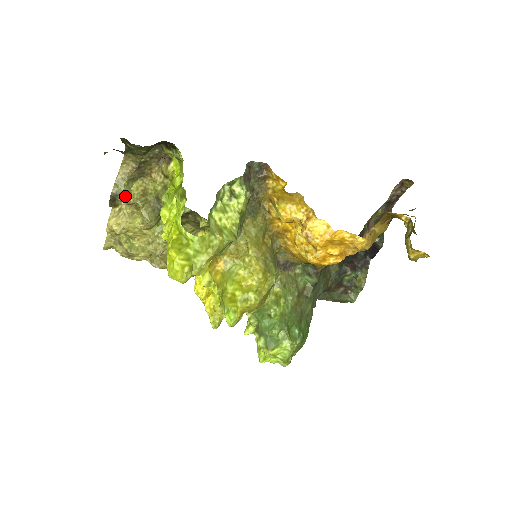
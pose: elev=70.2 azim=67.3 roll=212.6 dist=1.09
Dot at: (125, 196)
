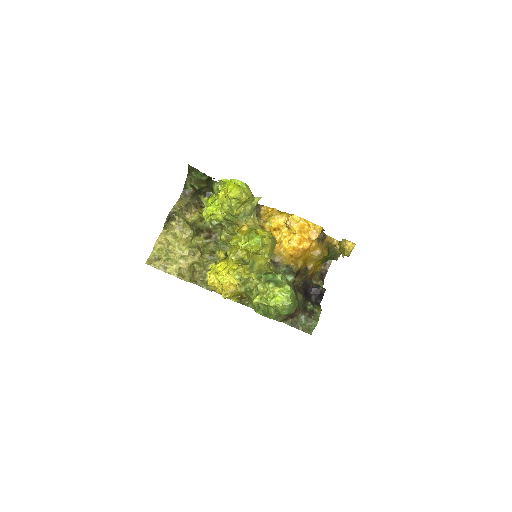
Dot at: (178, 214)
